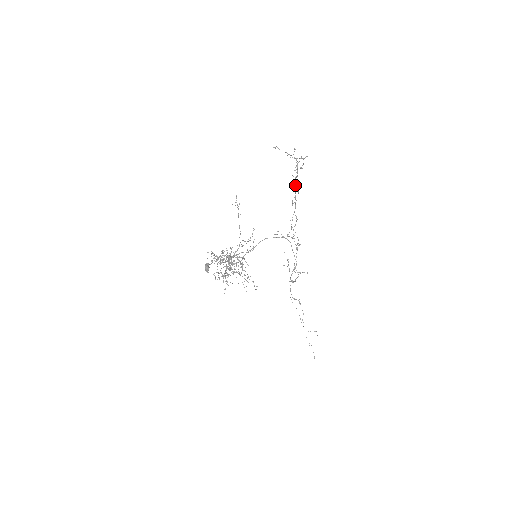
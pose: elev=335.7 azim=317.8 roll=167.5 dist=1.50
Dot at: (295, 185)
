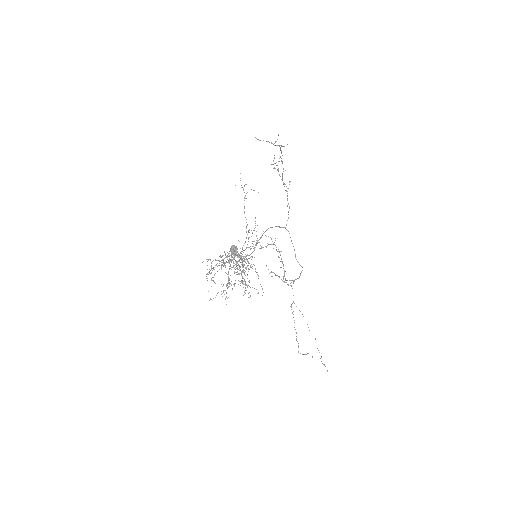
Dot at: occluded
